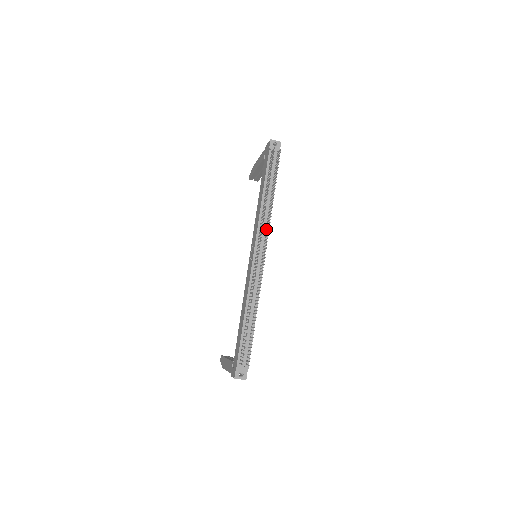
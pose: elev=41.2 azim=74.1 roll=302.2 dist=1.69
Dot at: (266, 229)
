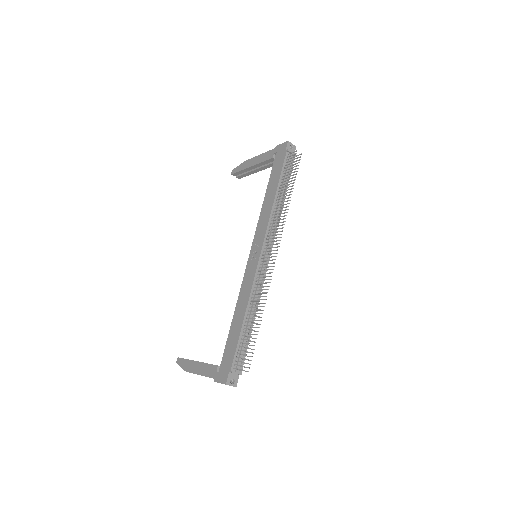
Dot at: (274, 230)
